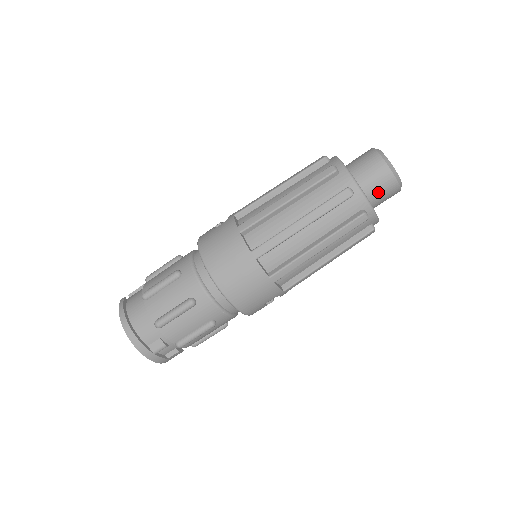
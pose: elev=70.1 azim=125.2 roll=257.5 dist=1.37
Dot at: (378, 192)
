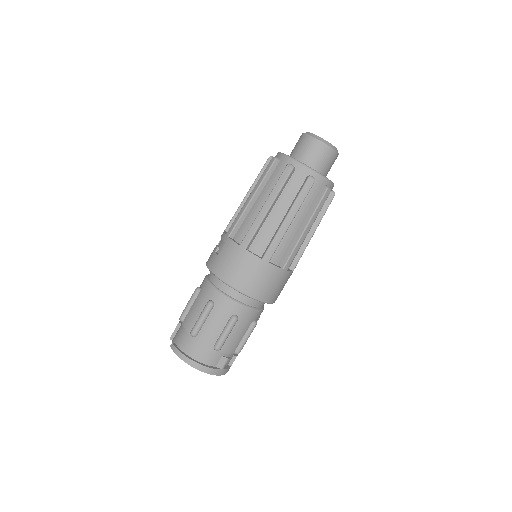
Dot at: (326, 166)
